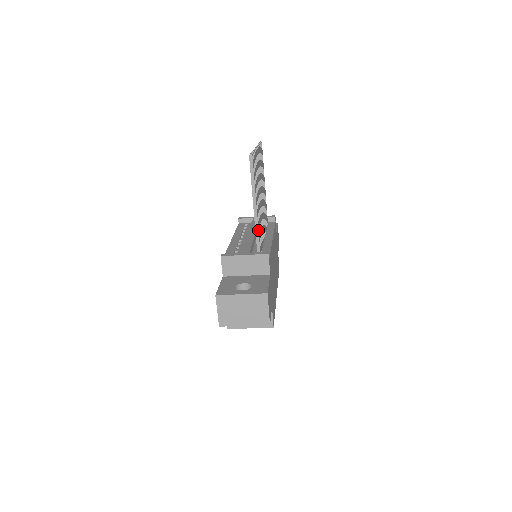
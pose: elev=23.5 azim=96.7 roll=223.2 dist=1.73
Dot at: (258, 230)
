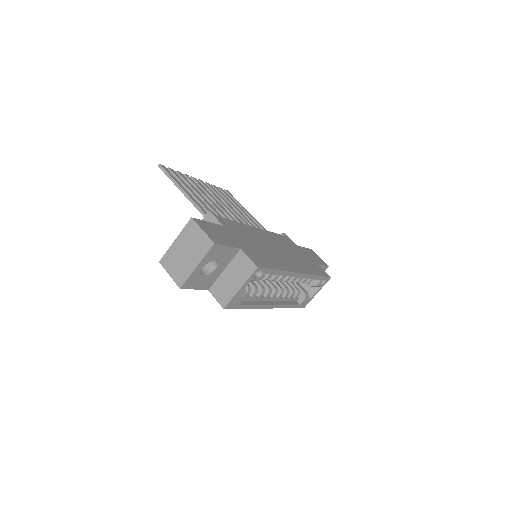
Dot at: (199, 208)
